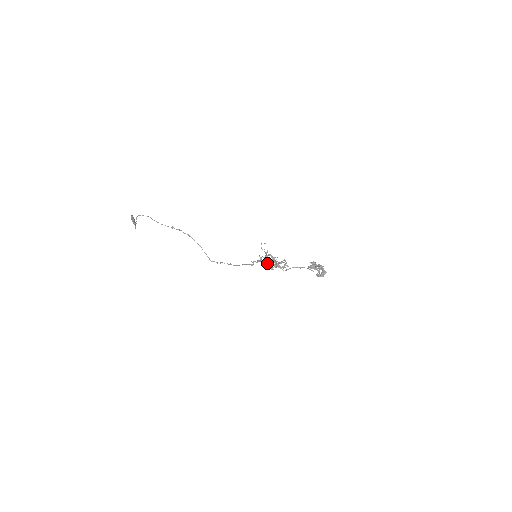
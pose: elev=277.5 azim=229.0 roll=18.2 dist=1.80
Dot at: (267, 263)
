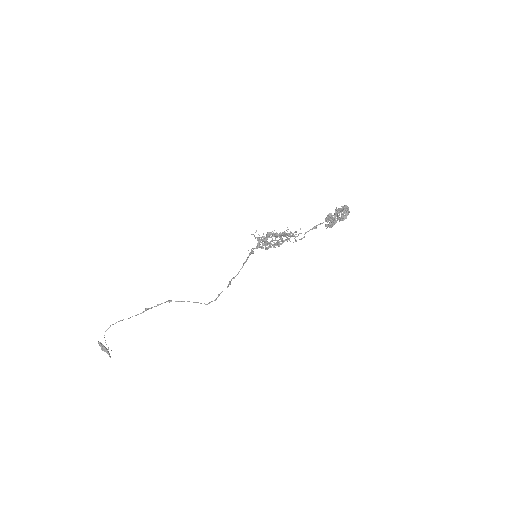
Dot at: (268, 235)
